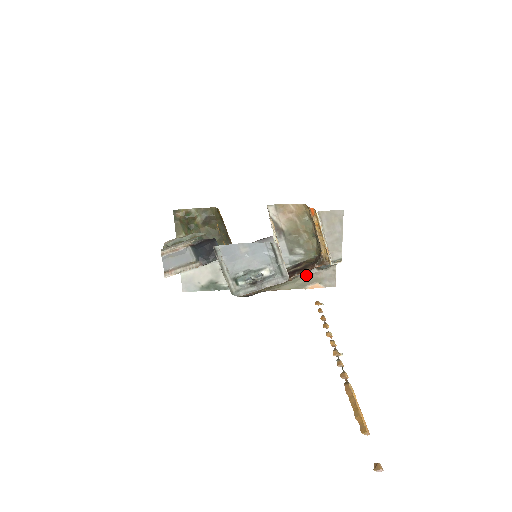
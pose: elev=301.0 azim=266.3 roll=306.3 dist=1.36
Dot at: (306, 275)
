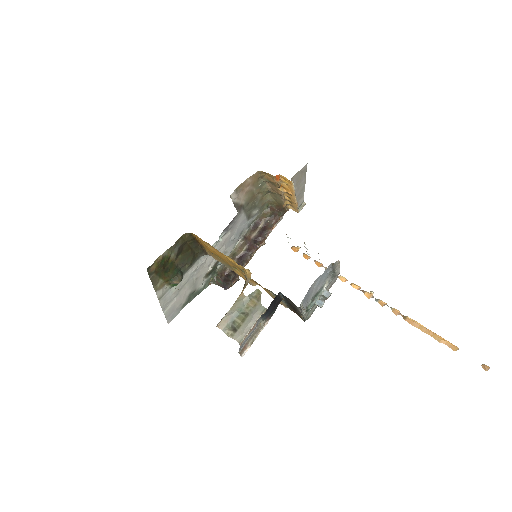
Dot at: occluded
